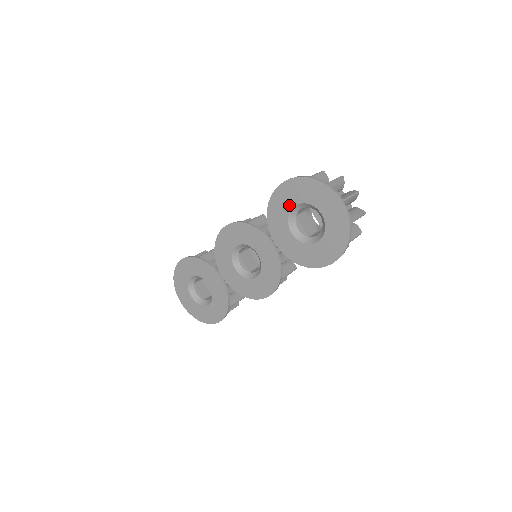
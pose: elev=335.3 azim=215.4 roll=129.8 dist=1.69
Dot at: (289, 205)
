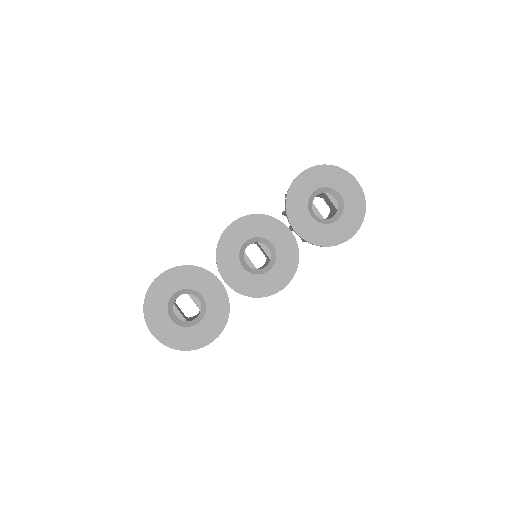
Dot at: (310, 190)
